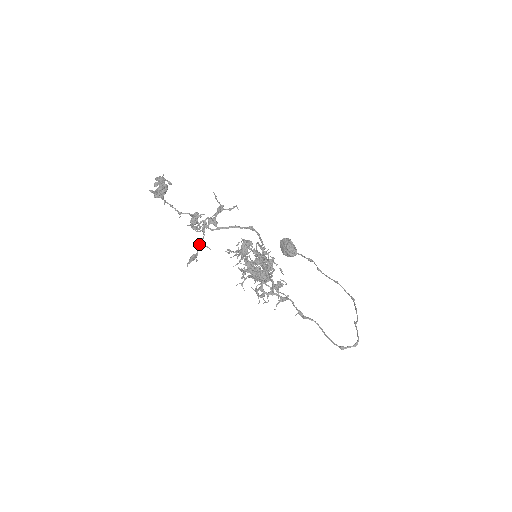
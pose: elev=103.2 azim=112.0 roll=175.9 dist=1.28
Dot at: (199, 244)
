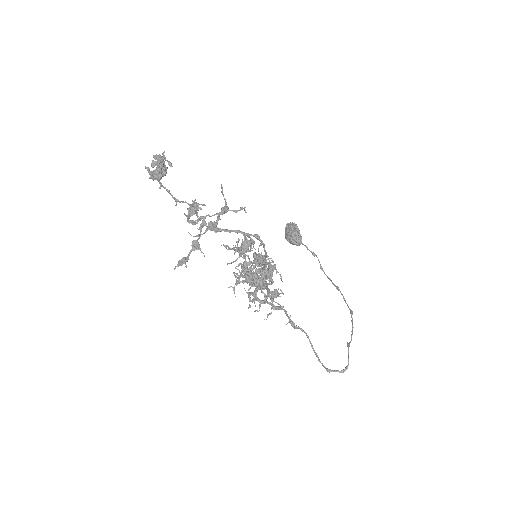
Dot at: (192, 246)
